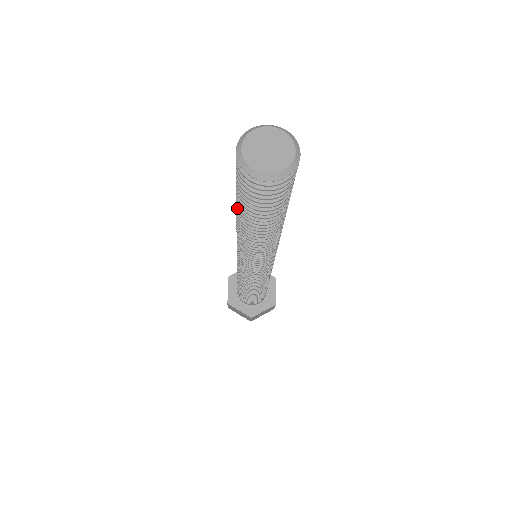
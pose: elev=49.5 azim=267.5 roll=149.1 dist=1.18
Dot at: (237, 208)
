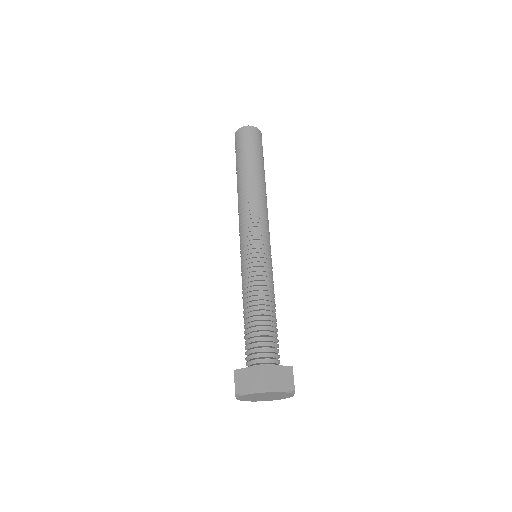
Dot at: (237, 171)
